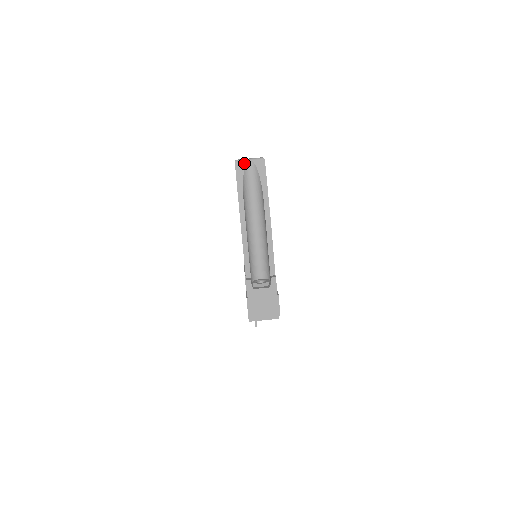
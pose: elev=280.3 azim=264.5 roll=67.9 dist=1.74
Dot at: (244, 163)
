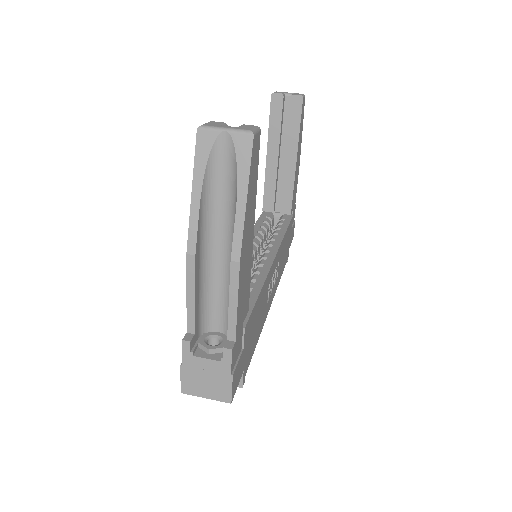
Dot at: (213, 135)
